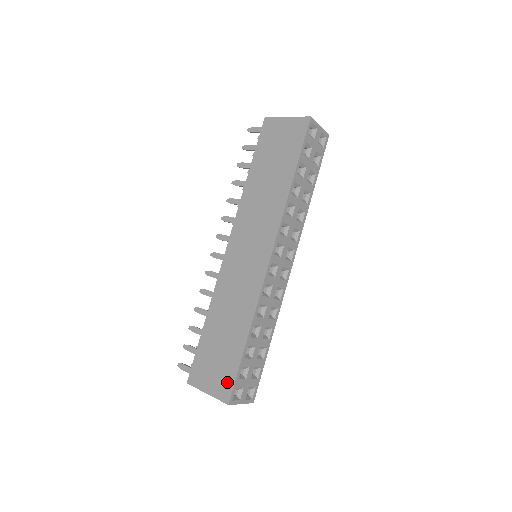
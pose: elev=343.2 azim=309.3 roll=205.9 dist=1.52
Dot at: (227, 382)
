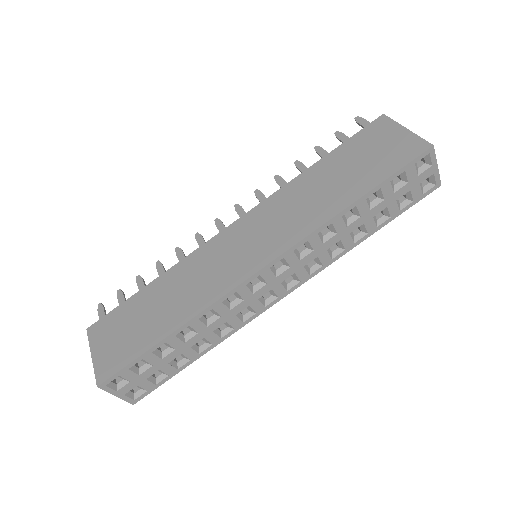
Dot at: (116, 362)
